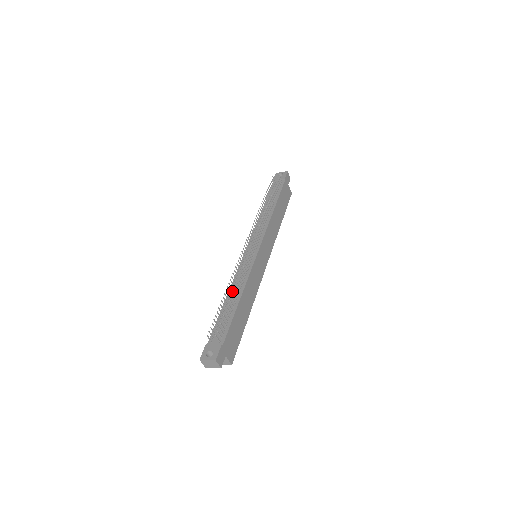
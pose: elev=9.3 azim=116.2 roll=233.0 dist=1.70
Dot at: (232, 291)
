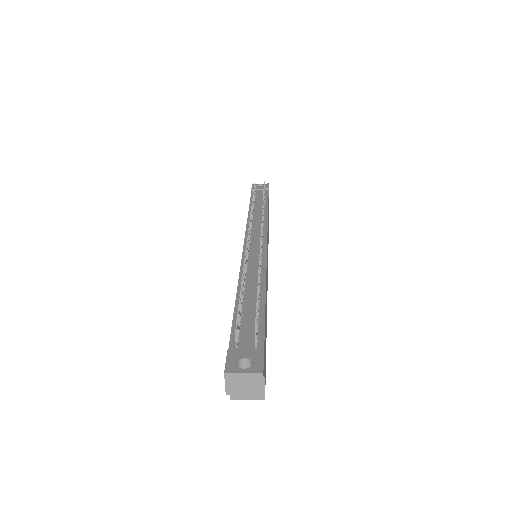
Dot at: (245, 283)
